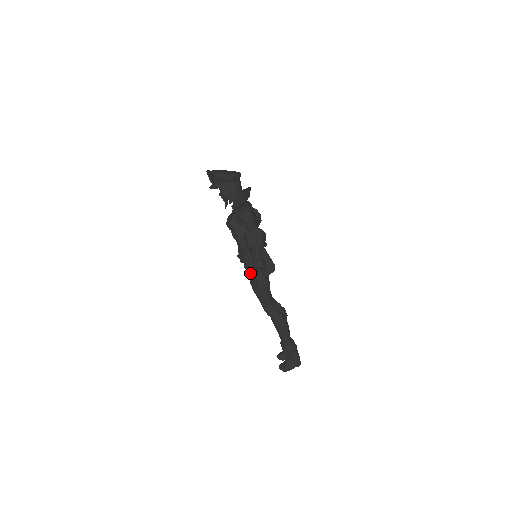
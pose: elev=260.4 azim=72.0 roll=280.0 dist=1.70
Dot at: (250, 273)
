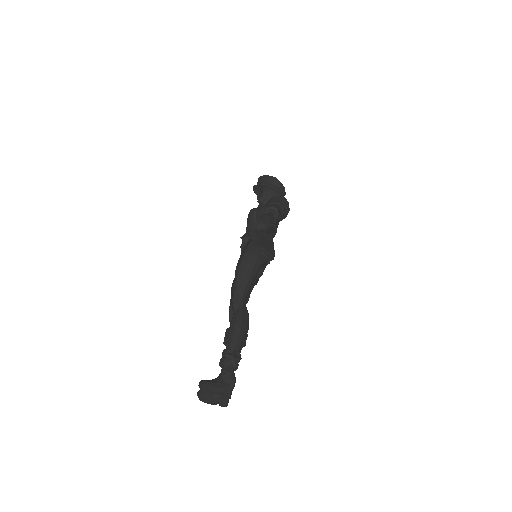
Dot at: (246, 248)
